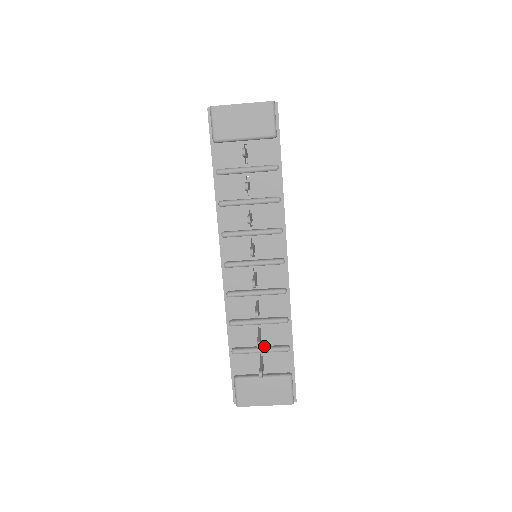
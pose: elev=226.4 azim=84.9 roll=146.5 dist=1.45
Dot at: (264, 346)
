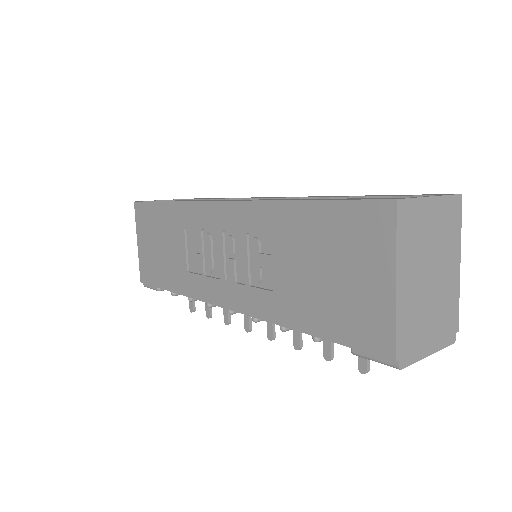
Dot at: occluded
